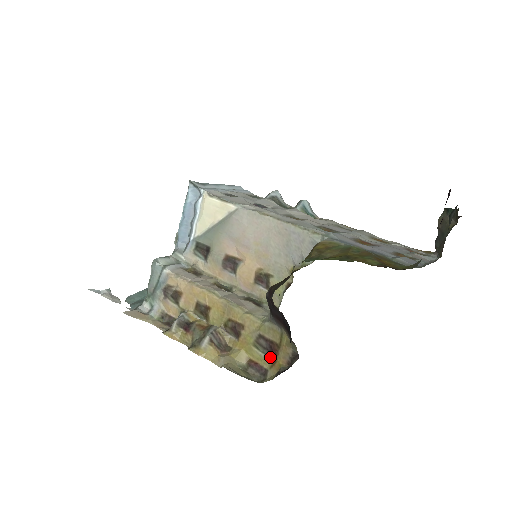
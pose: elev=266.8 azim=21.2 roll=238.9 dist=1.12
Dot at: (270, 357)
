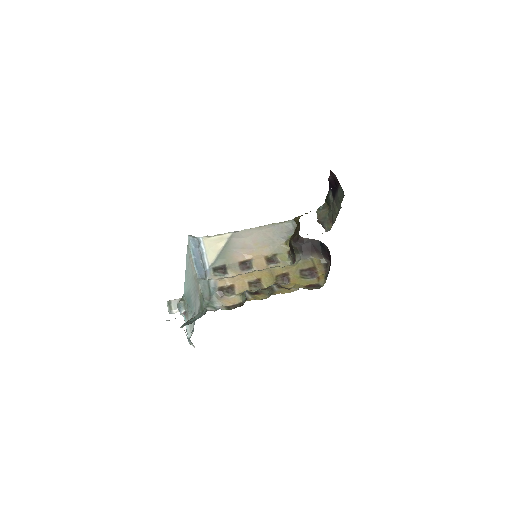
Dot at: (314, 278)
